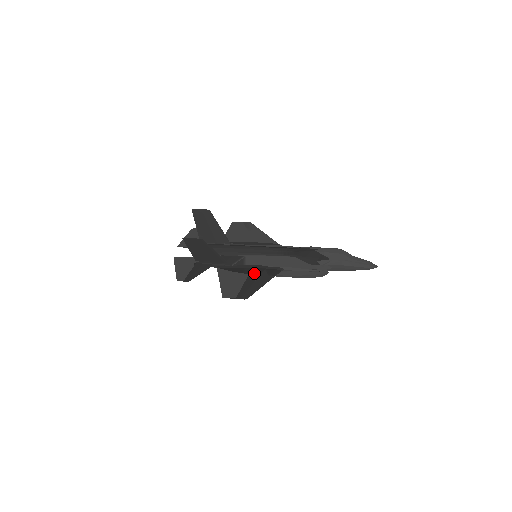
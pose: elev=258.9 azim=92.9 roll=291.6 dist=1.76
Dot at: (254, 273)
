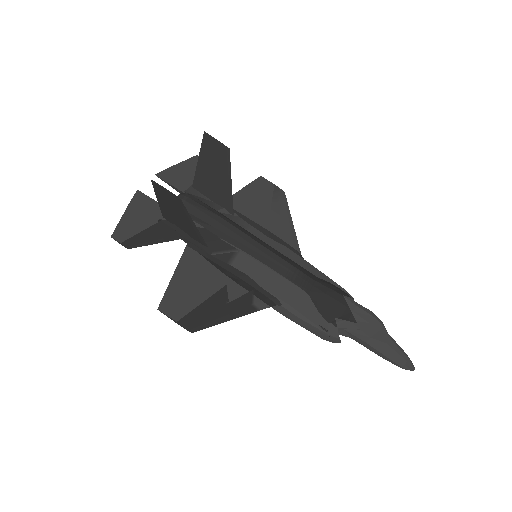
Dot at: (233, 288)
